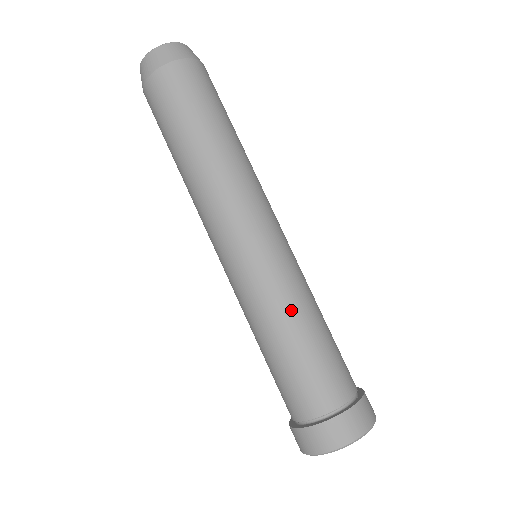
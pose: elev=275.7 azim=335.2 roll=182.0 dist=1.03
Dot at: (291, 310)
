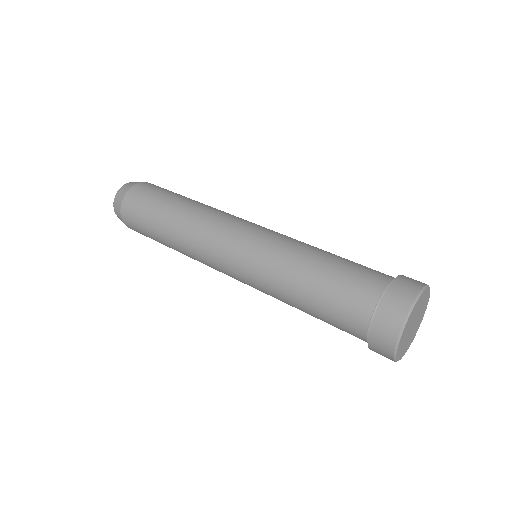
Dot at: (304, 247)
